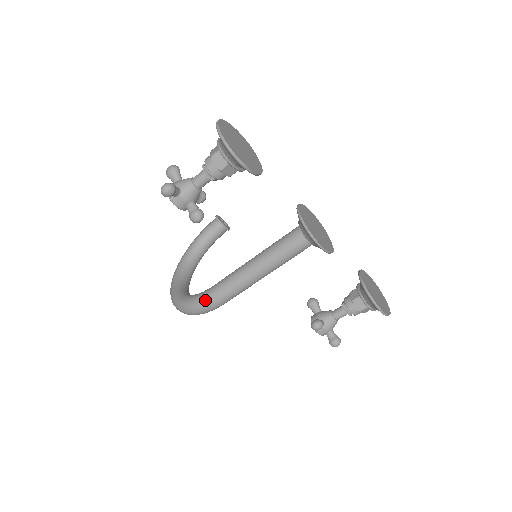
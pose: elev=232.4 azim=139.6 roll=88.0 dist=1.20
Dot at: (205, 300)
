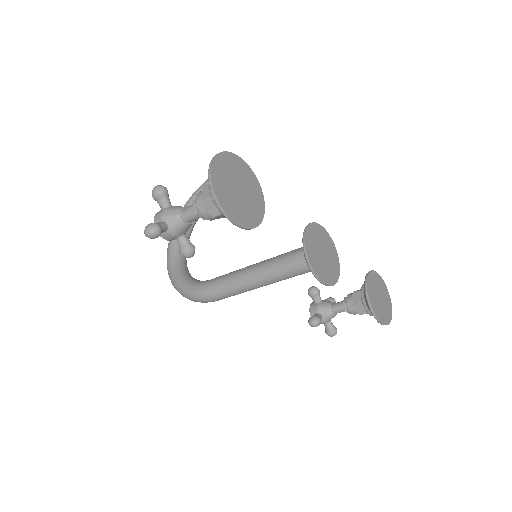
Dot at: (200, 296)
